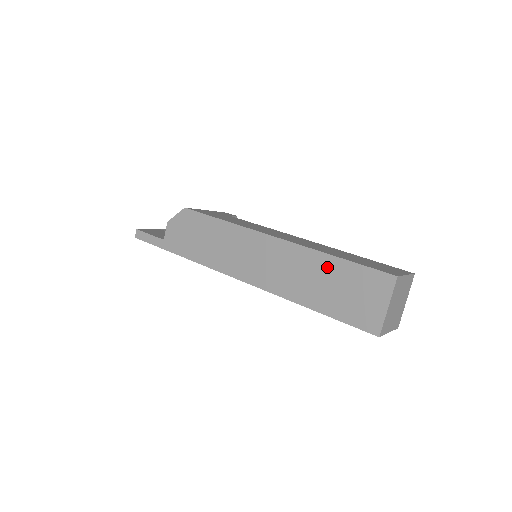
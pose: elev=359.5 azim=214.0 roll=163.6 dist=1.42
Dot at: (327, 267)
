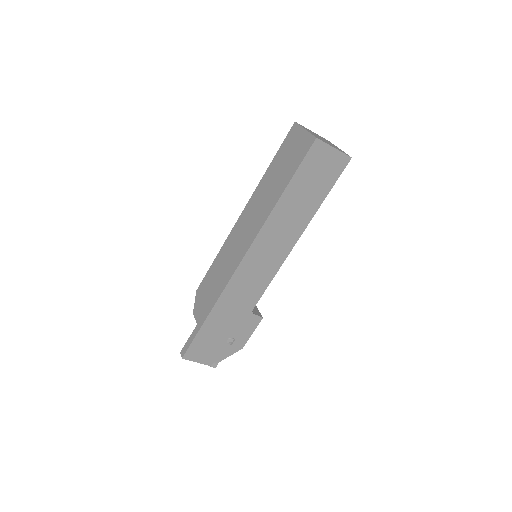
Dot at: (270, 173)
